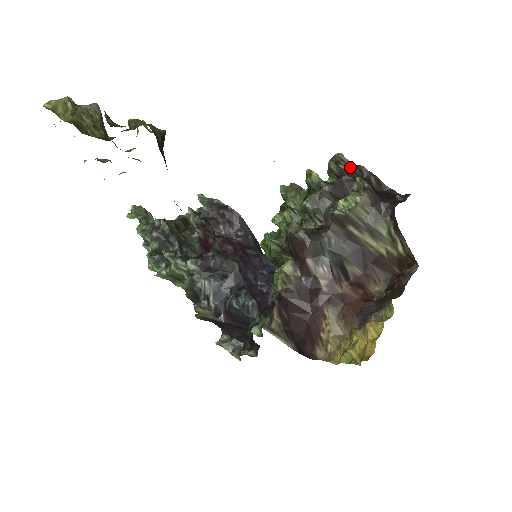
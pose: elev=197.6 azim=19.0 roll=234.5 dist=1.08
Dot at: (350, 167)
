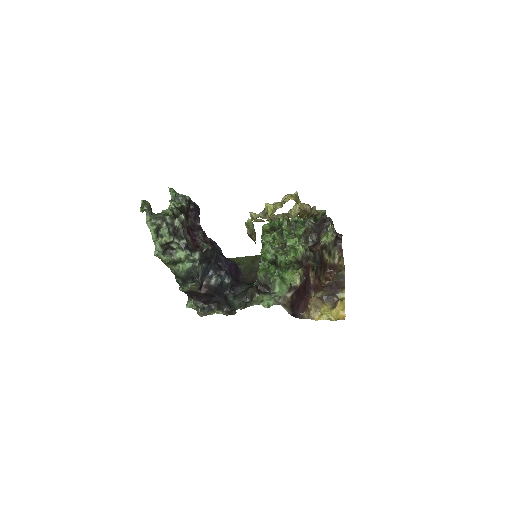
Dot at: (326, 218)
